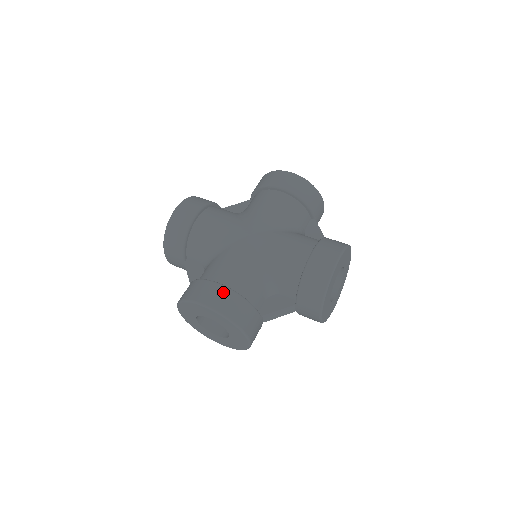
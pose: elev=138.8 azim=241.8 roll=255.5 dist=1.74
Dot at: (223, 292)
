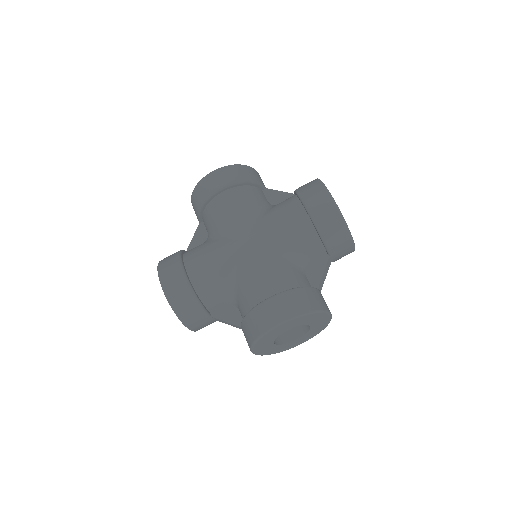
Dot at: (282, 299)
